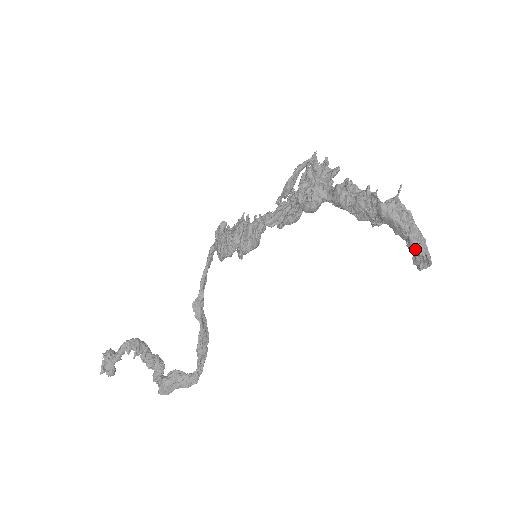
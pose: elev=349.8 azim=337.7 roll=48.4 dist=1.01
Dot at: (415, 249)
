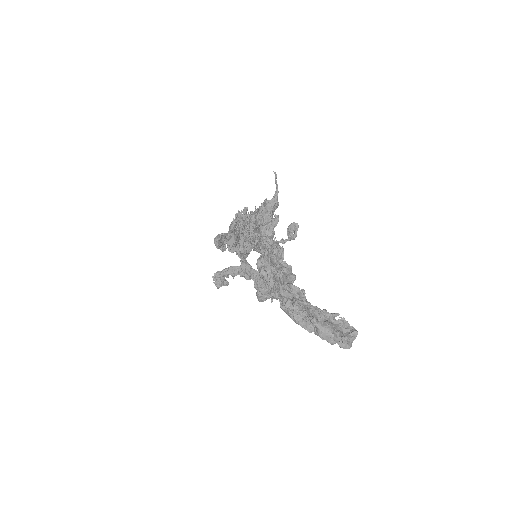
Dot at: (327, 340)
